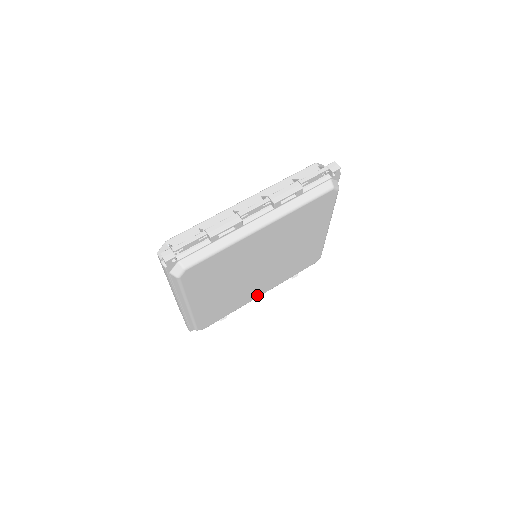
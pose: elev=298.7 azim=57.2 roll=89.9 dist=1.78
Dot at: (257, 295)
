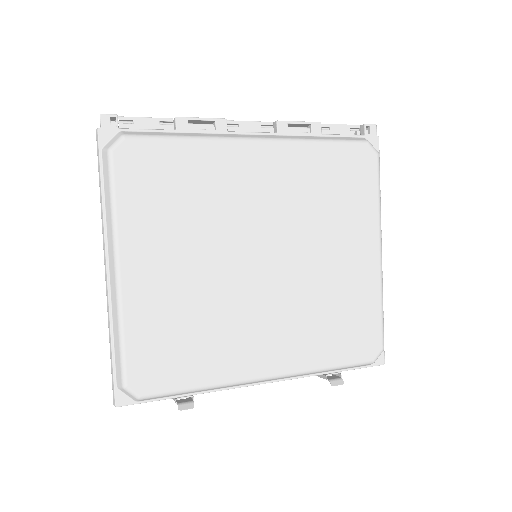
Dot at: (257, 369)
